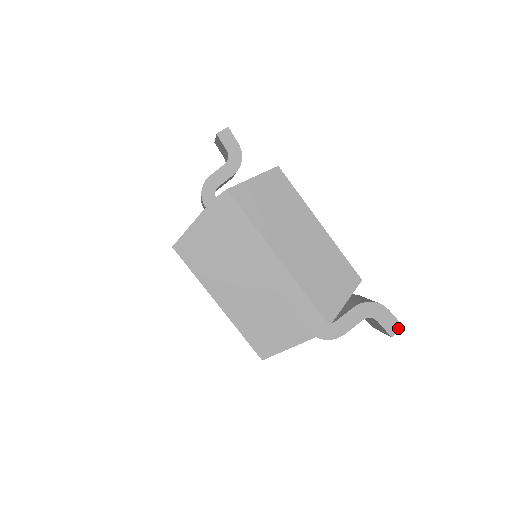
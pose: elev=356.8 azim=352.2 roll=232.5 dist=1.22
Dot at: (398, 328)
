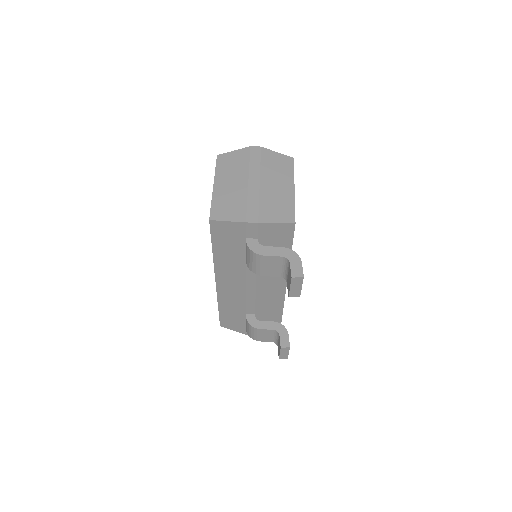
Dot at: (300, 276)
